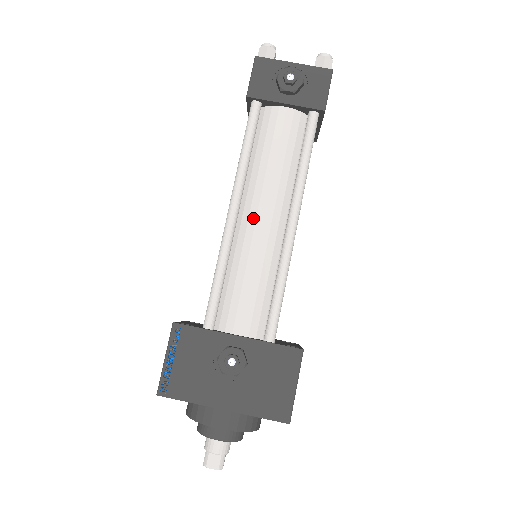
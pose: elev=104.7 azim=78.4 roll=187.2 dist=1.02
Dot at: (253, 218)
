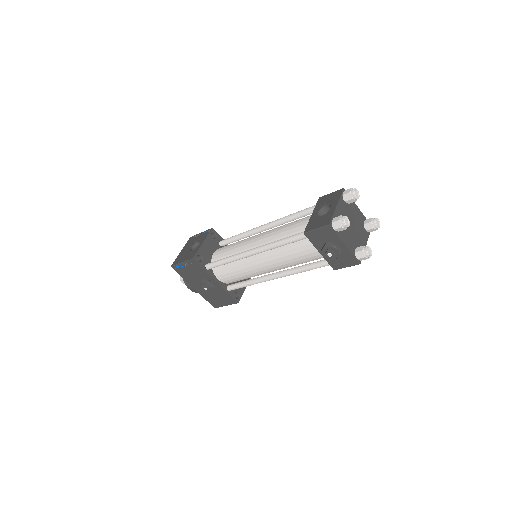
Dot at: (259, 262)
